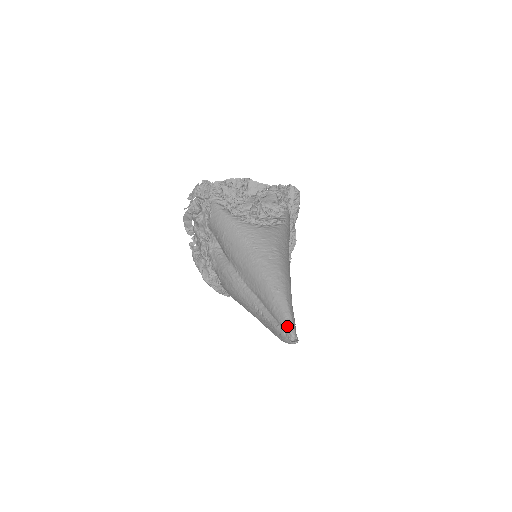
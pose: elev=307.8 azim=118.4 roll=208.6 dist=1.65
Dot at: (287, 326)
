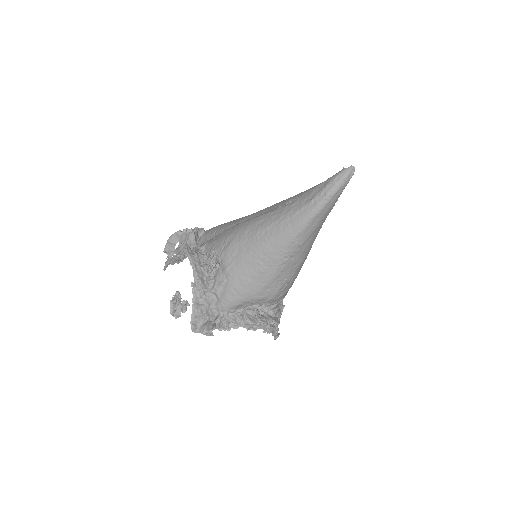
Dot at: occluded
